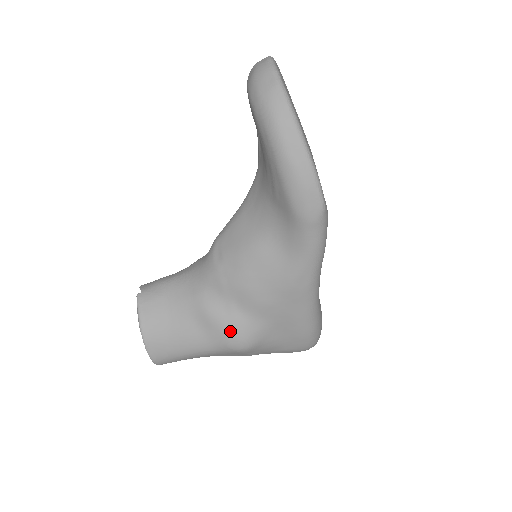
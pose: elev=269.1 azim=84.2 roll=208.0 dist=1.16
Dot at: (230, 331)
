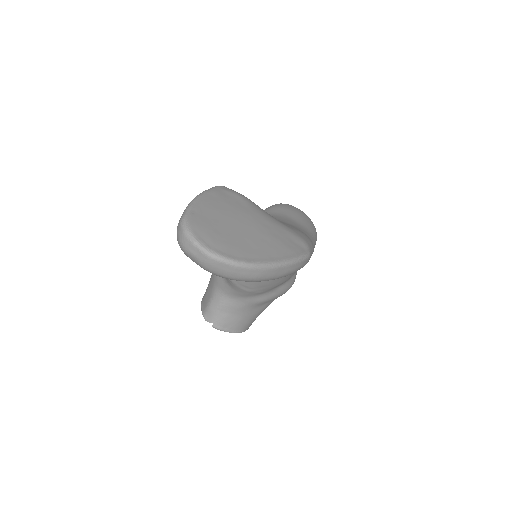
Dot at: (283, 293)
